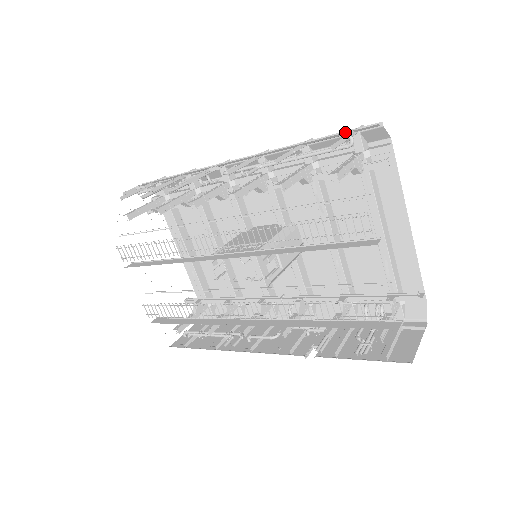
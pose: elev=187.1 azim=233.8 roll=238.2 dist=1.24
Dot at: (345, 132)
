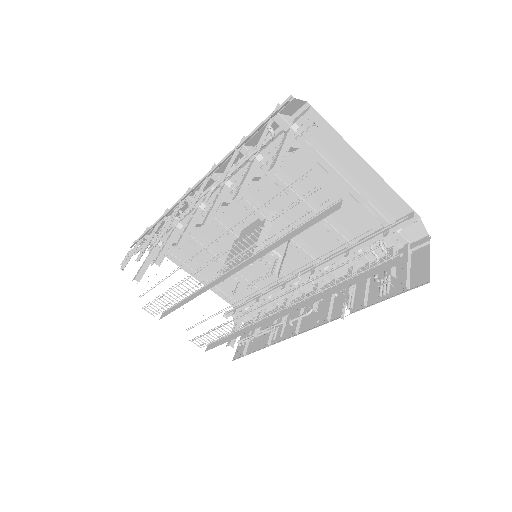
Dot at: (266, 119)
